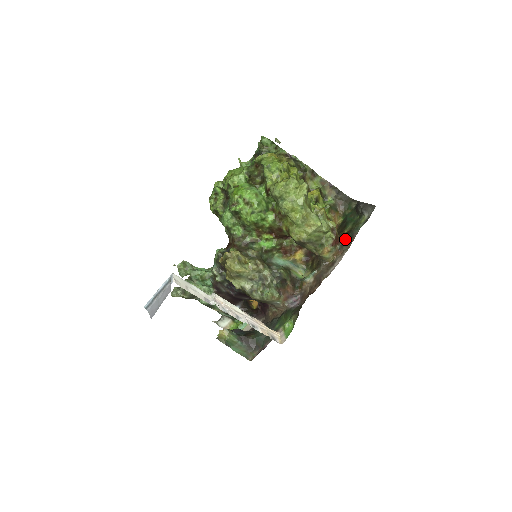
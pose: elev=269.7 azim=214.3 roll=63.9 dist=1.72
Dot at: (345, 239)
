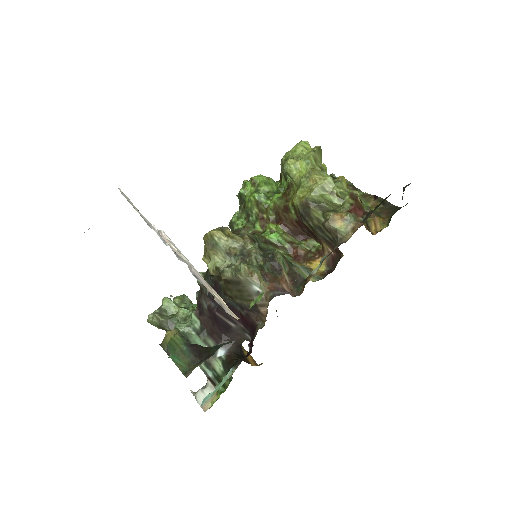
Dot at: occluded
